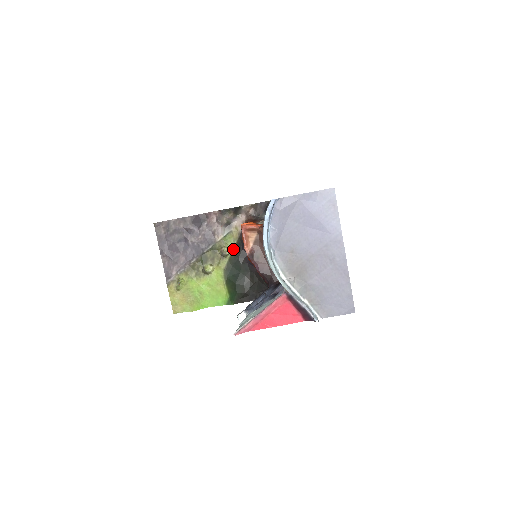
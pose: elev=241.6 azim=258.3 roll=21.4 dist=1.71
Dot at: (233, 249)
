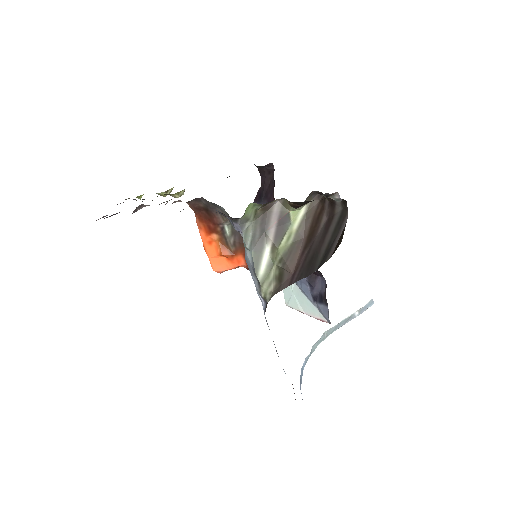
Dot at: occluded
